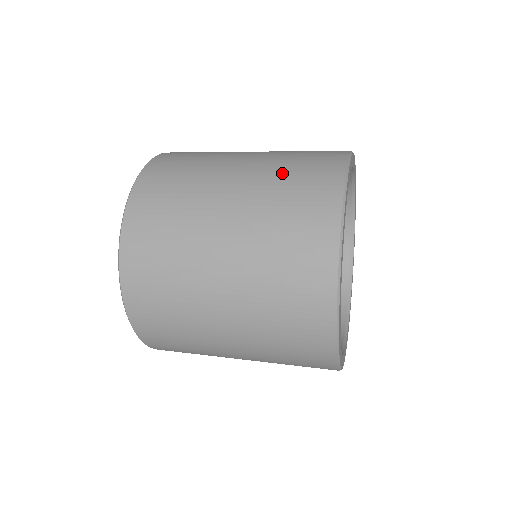
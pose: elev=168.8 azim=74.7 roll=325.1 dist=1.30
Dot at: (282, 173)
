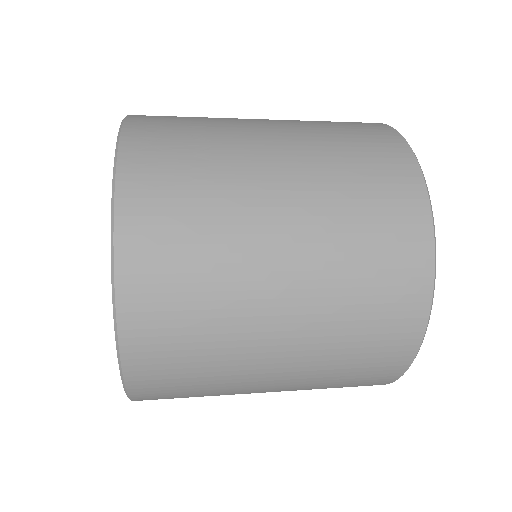
Dot at: (349, 218)
